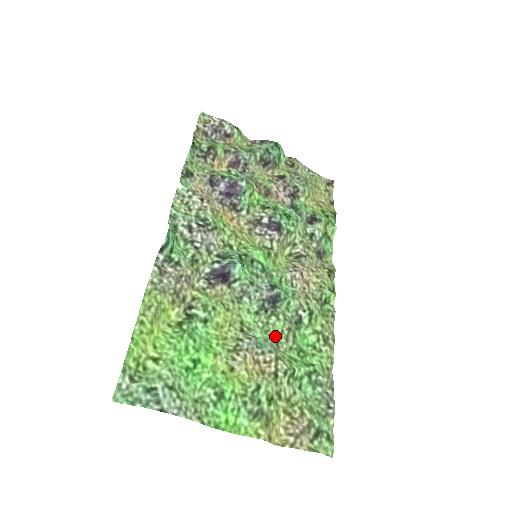
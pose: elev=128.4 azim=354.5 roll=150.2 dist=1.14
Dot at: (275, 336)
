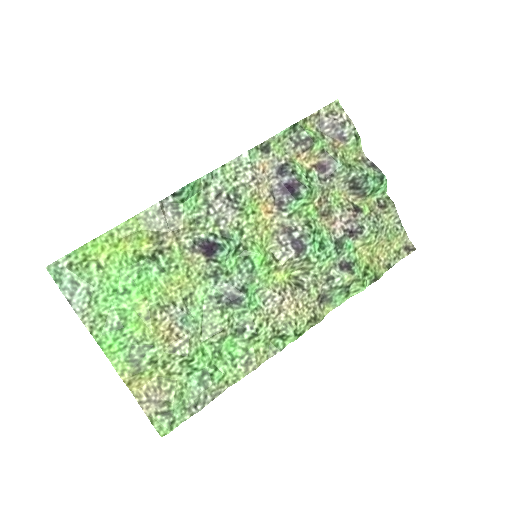
Dot at: (207, 325)
